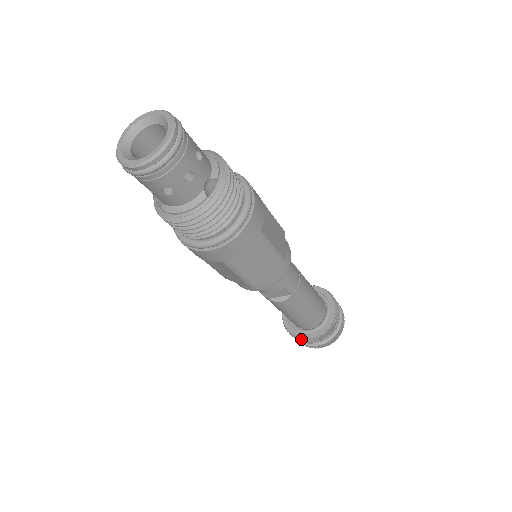
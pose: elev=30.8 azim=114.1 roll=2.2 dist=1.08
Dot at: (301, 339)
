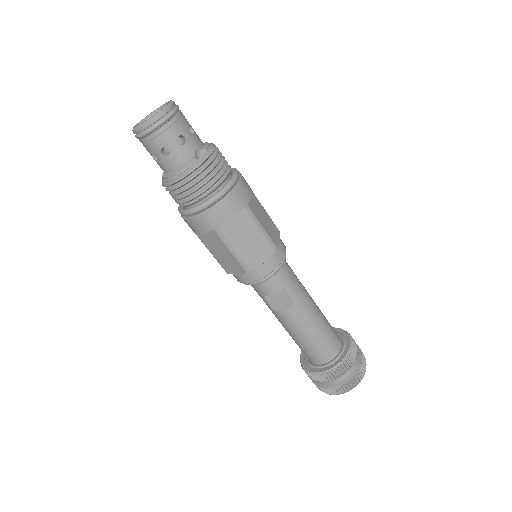
Dot at: (317, 376)
